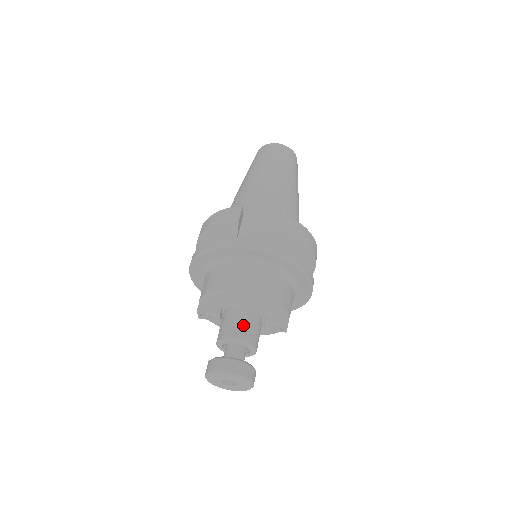
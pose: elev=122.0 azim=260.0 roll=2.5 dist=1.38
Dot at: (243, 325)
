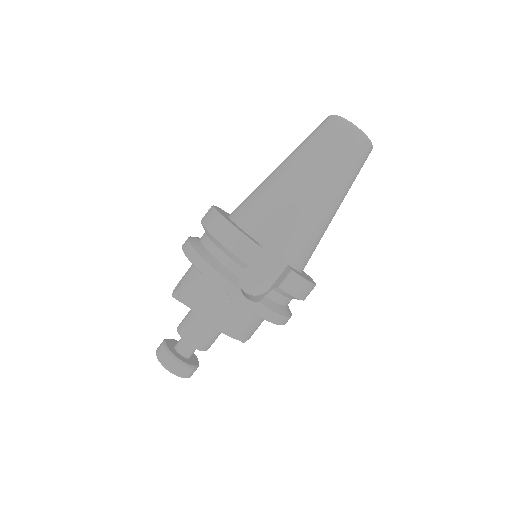
Dot at: (205, 337)
